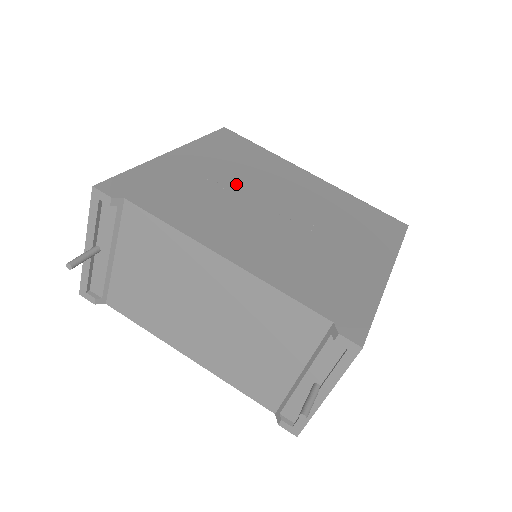
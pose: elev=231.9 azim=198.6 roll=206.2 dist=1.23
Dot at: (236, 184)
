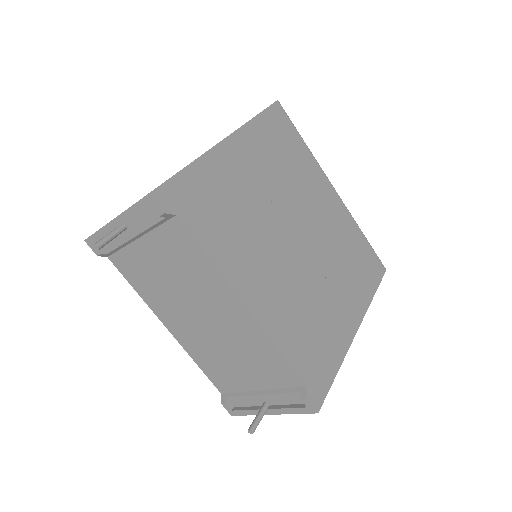
Dot at: (272, 200)
